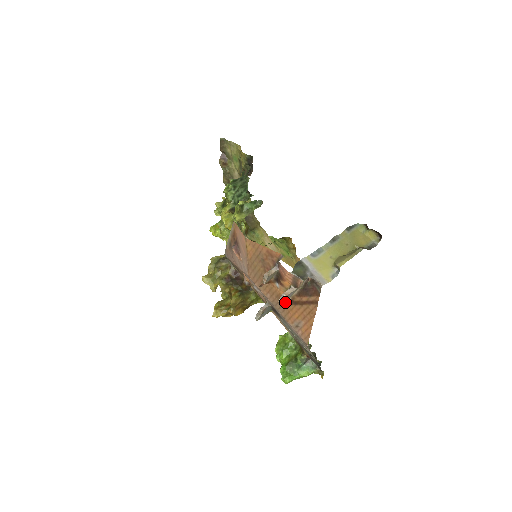
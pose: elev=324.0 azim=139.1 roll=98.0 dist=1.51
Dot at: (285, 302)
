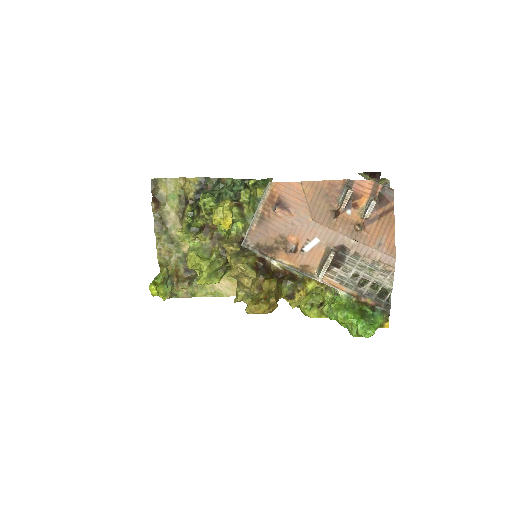
Dot at: (362, 225)
